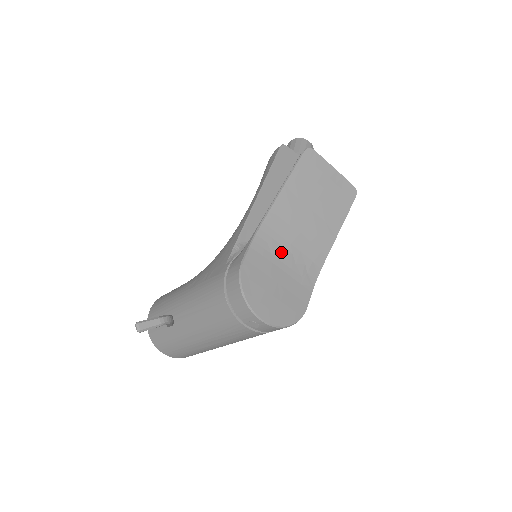
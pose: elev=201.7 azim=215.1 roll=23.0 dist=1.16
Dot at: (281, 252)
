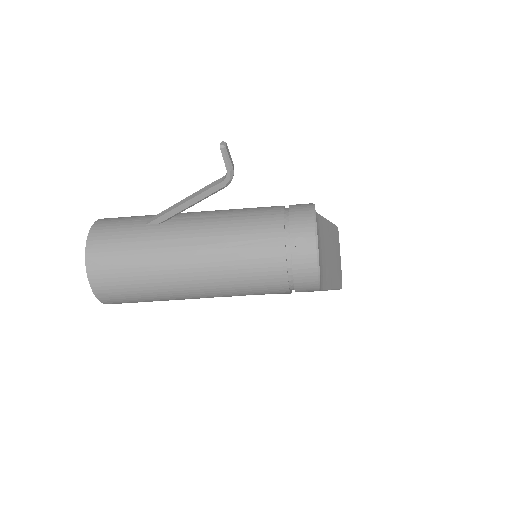
Dot at: (319, 241)
